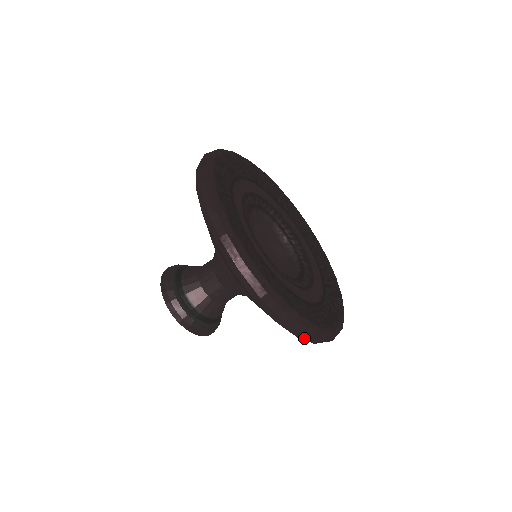
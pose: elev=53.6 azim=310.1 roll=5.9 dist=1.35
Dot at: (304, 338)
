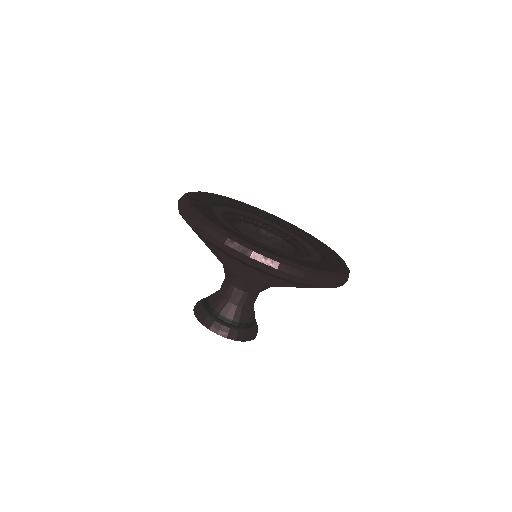
Dot at: (338, 286)
